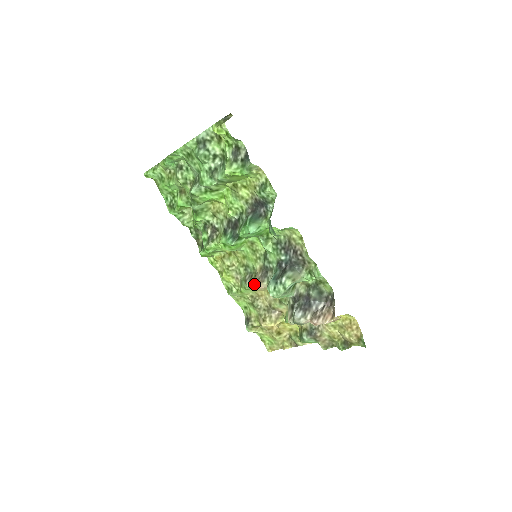
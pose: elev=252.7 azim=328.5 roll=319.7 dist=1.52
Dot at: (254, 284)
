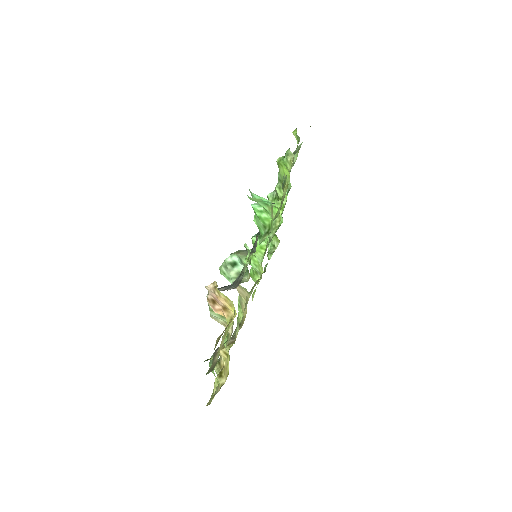
Dot at: occluded
